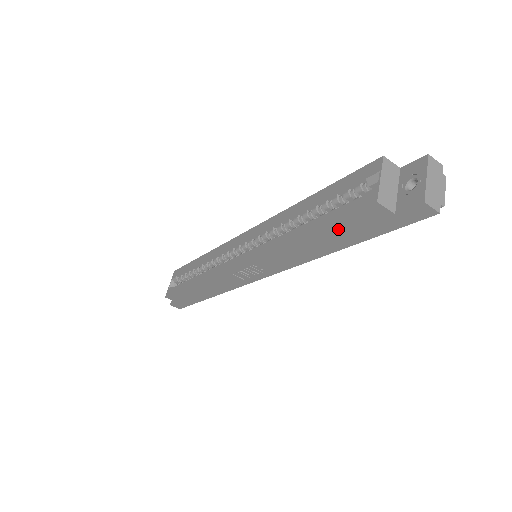
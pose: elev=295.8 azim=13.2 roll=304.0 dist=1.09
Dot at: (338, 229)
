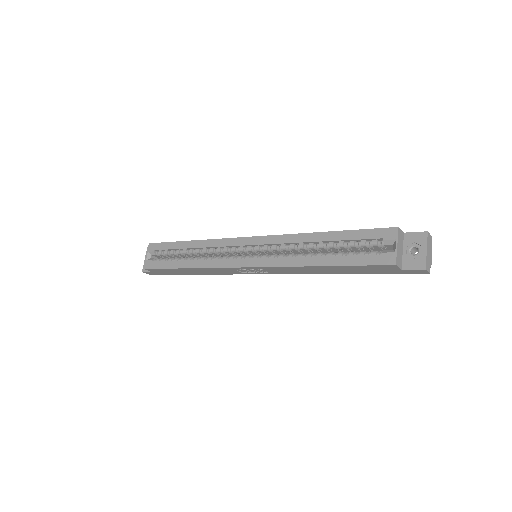
Dot at: (354, 268)
